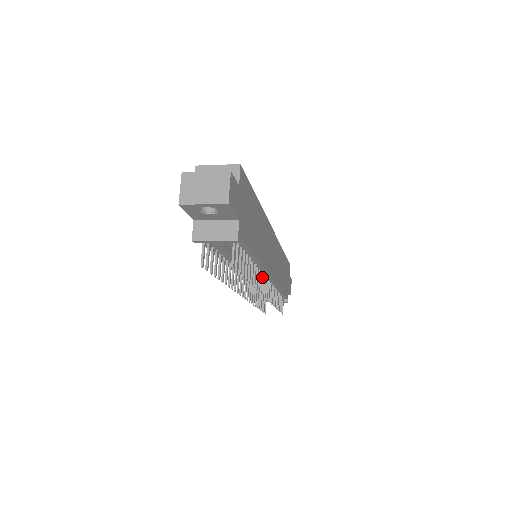
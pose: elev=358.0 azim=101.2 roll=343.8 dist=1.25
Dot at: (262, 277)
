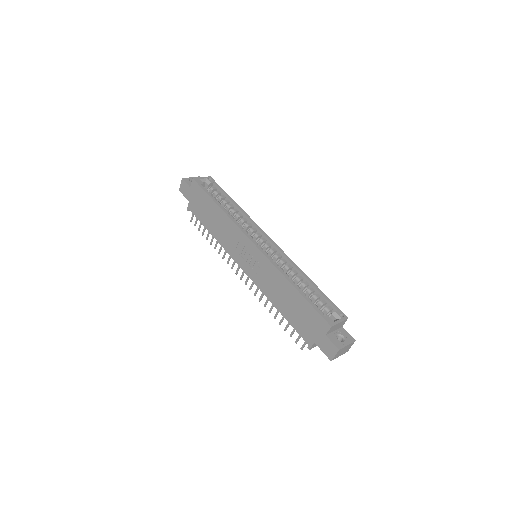
Dot at: occluded
